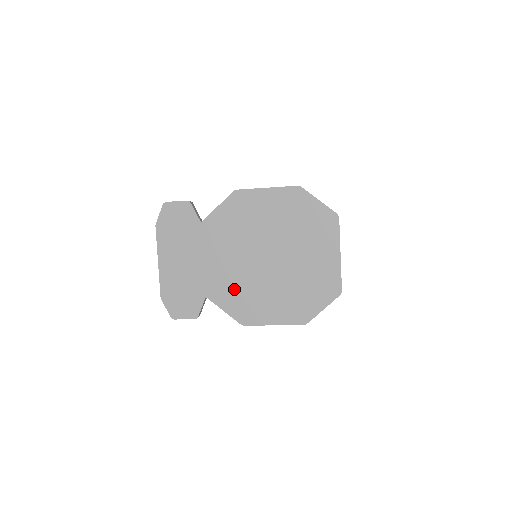
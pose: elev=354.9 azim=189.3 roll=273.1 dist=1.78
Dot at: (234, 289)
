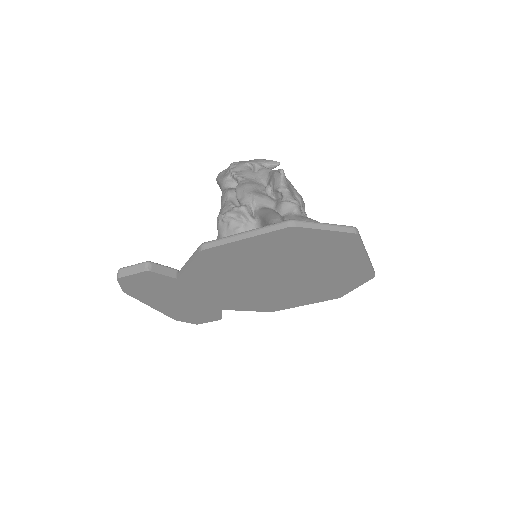
Dot at: (250, 300)
